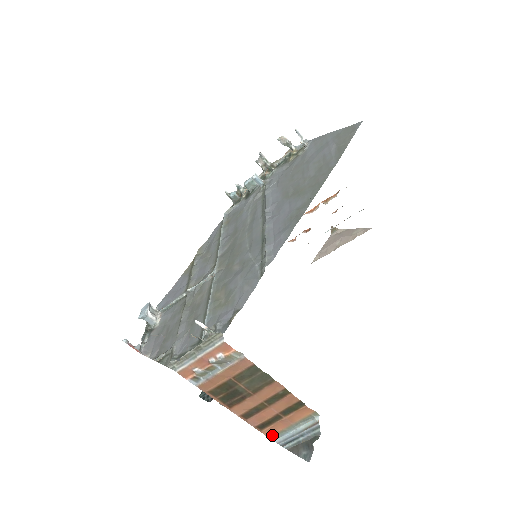
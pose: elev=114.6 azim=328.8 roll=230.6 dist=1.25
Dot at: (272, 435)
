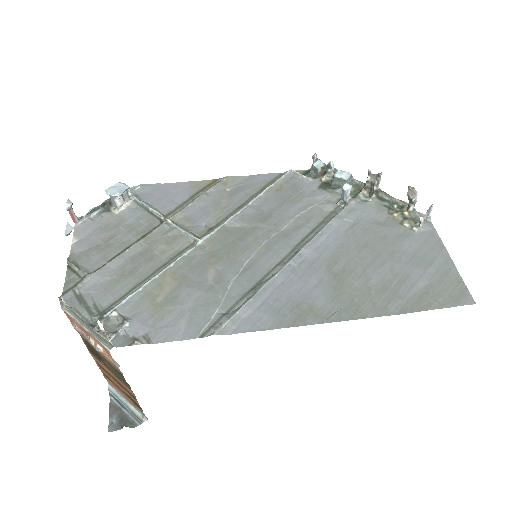
Dot at: (110, 383)
